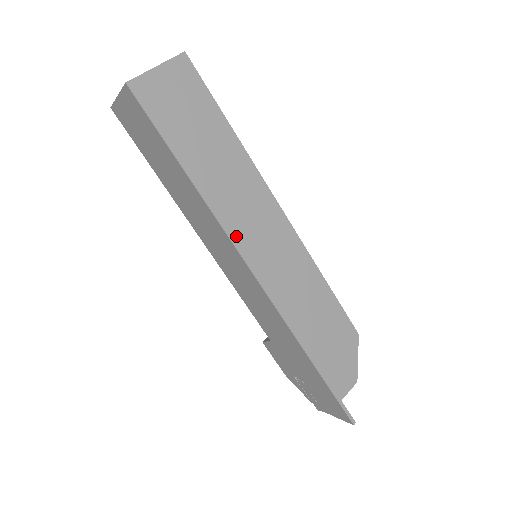
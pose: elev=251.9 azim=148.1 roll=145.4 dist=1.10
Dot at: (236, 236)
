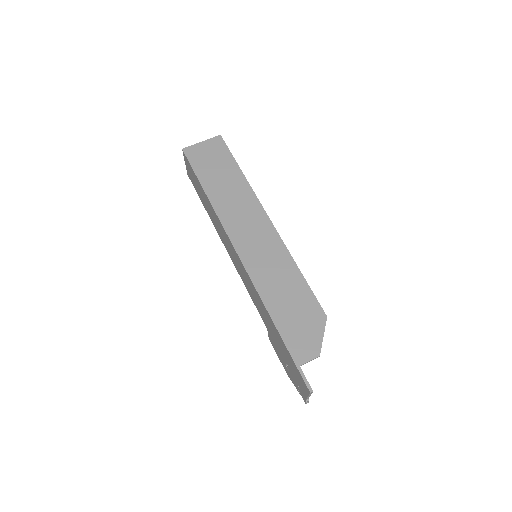
Dot at: (230, 229)
